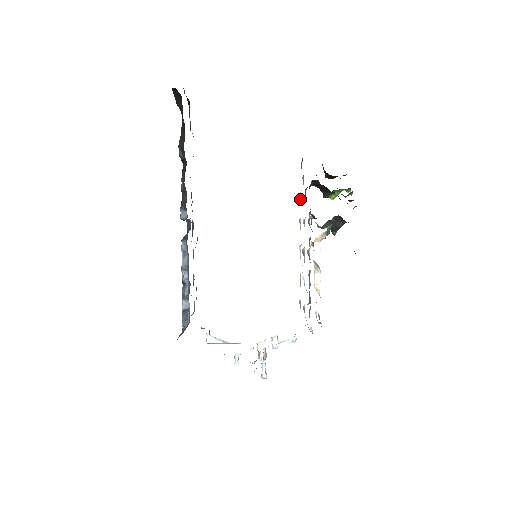
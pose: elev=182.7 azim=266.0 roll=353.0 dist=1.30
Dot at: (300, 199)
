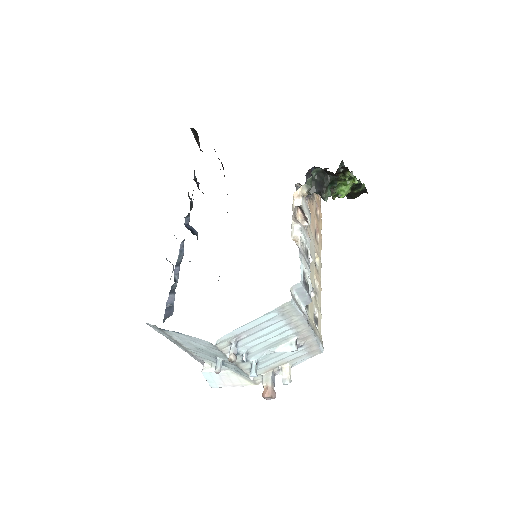
Dot at: (317, 217)
